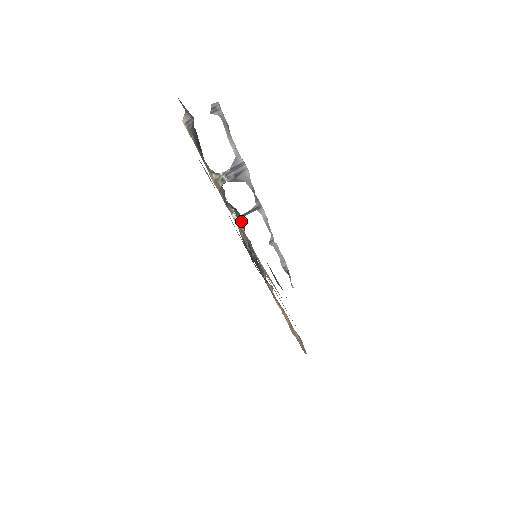
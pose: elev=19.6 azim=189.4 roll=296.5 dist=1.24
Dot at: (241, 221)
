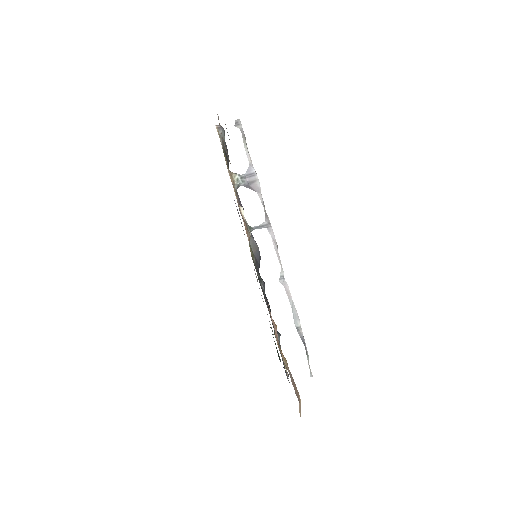
Dot at: (218, 117)
